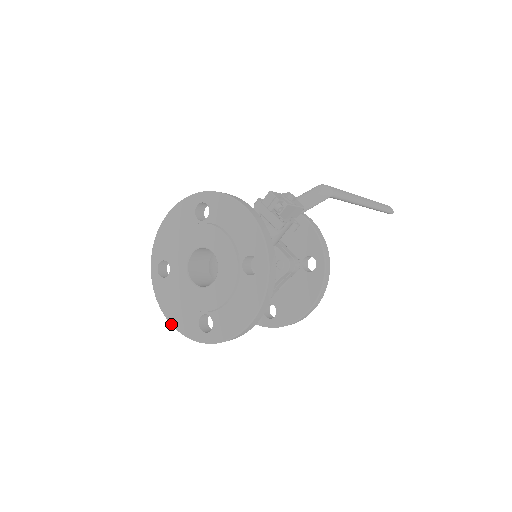
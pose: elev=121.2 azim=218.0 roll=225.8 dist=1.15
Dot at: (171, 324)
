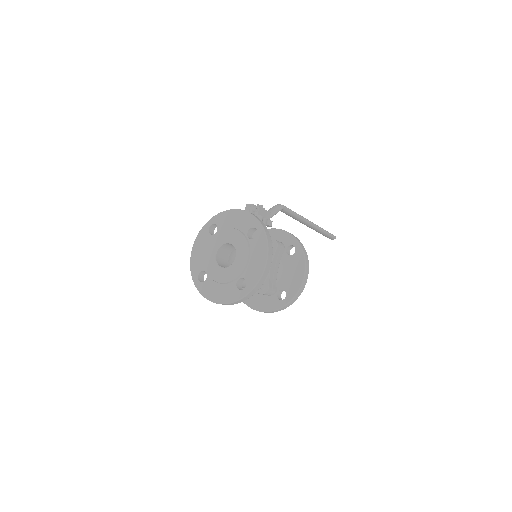
Dot at: (220, 303)
